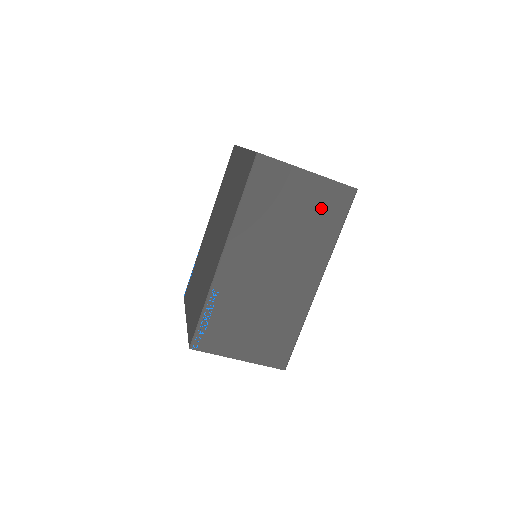
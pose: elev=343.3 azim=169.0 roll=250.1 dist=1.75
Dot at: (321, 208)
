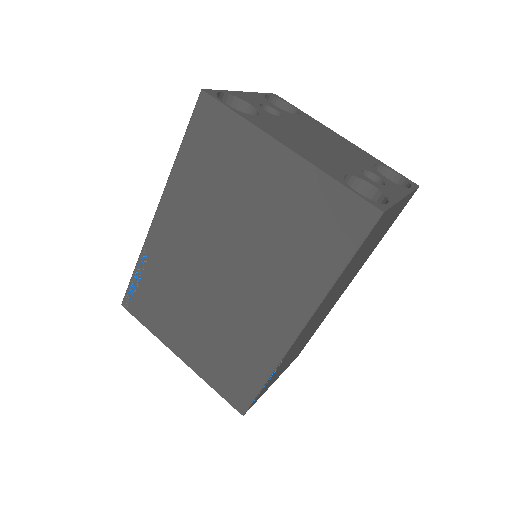
Dot at: (389, 224)
